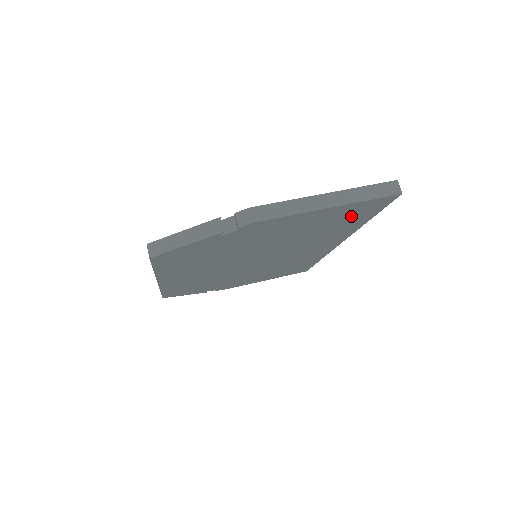
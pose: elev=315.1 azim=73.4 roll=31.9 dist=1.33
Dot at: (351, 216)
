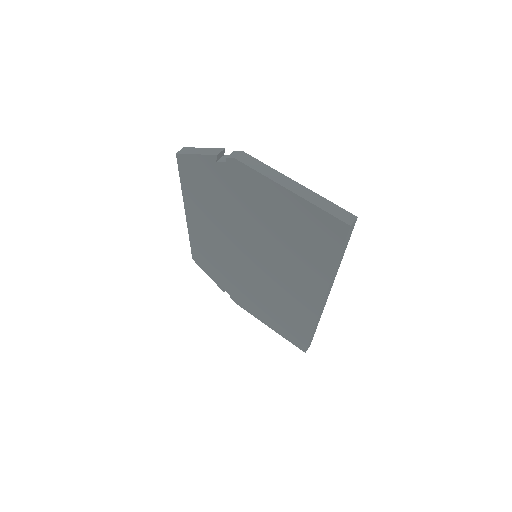
Dot at: (314, 235)
